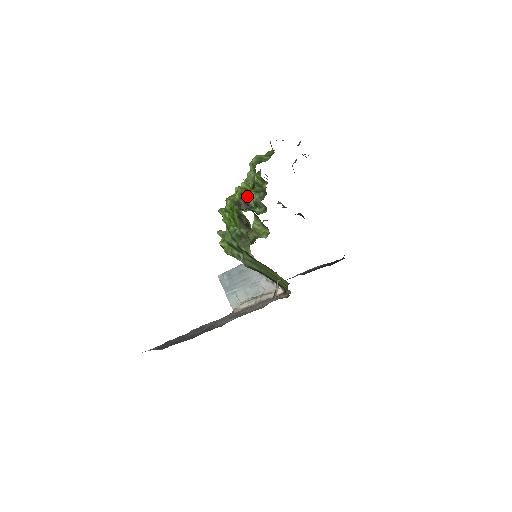
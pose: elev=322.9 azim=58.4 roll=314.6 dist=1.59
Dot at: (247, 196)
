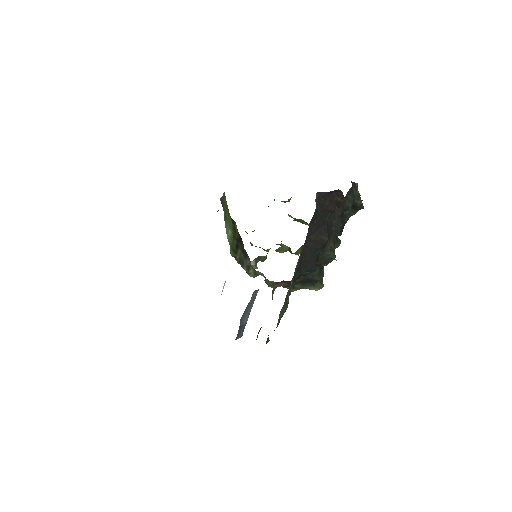
Dot at: occluded
